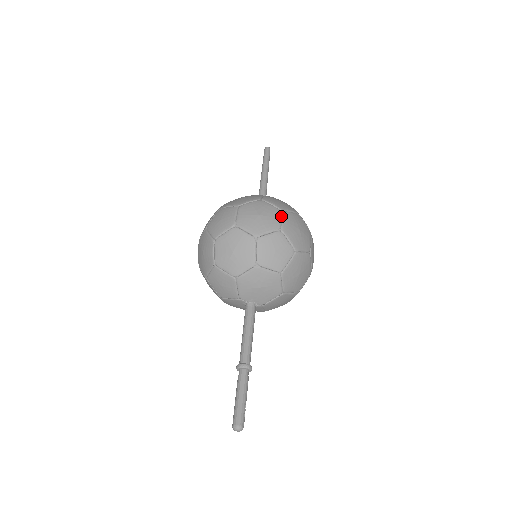
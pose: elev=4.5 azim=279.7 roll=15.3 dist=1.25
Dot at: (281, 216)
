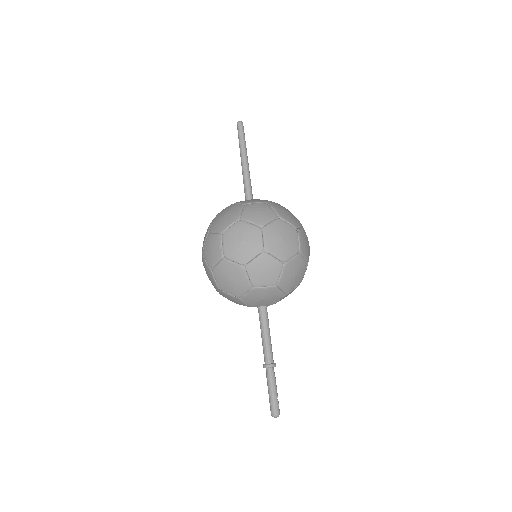
Dot at: (262, 235)
